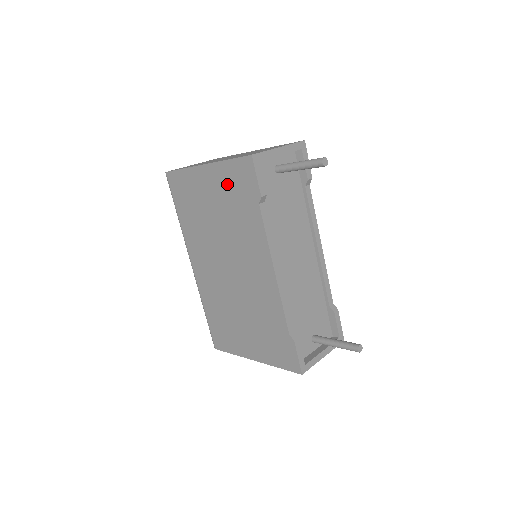
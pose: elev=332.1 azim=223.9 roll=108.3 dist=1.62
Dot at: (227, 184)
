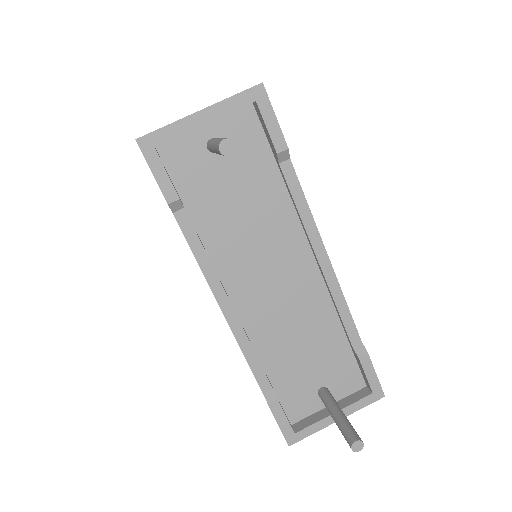
Dot at: occluded
